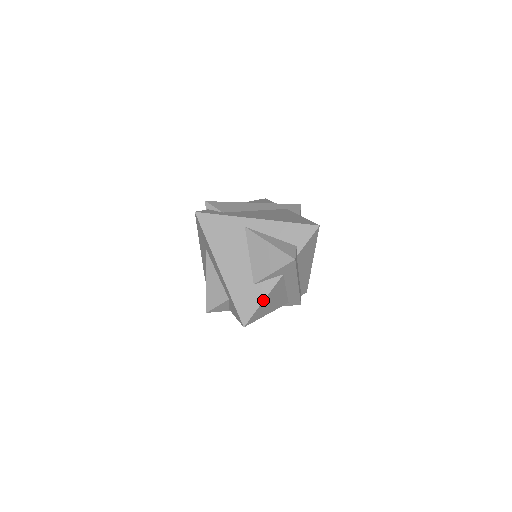
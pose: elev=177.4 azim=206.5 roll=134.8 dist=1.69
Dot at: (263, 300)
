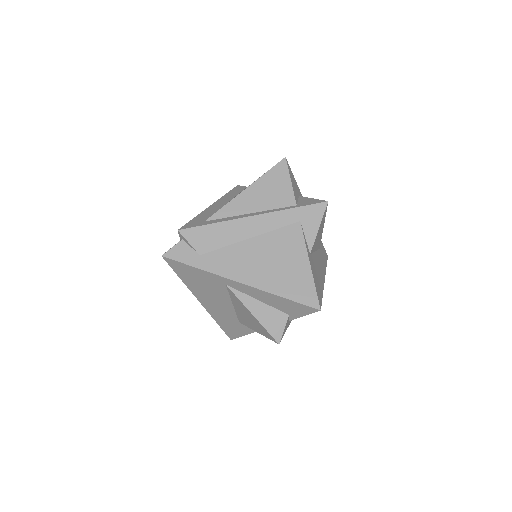
Dot at: (250, 333)
